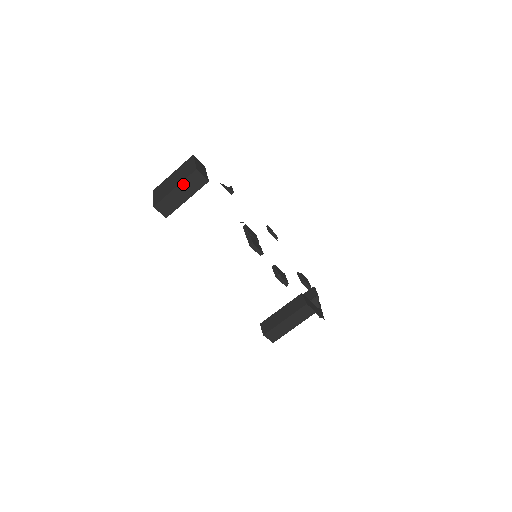
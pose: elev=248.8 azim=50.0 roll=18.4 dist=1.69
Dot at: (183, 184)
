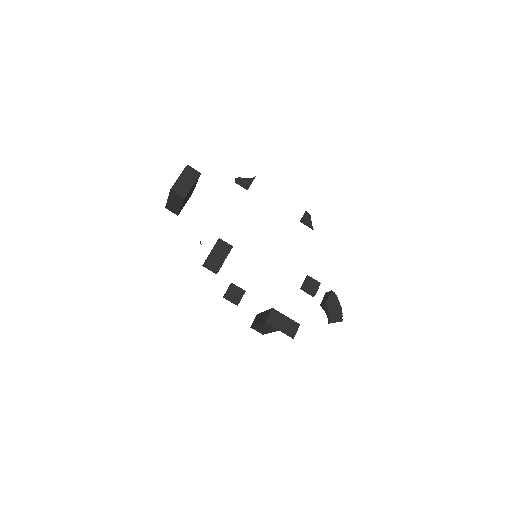
Dot at: (170, 197)
